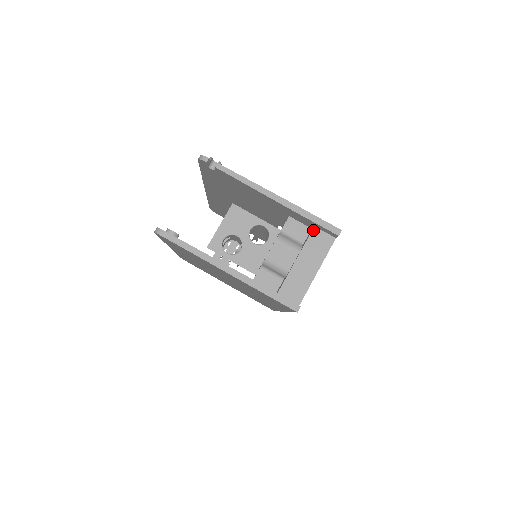
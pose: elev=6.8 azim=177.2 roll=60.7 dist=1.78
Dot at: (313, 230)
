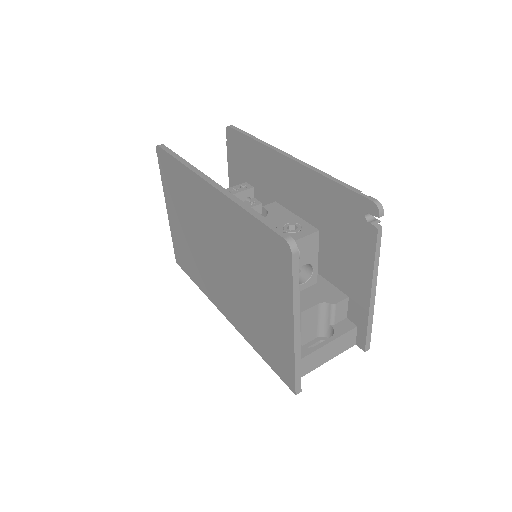
Dot at: (354, 329)
